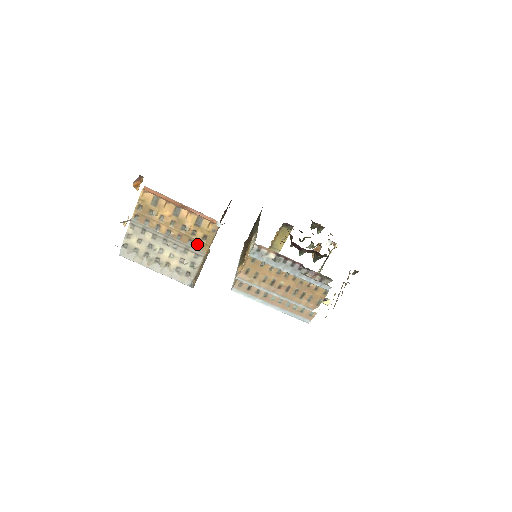
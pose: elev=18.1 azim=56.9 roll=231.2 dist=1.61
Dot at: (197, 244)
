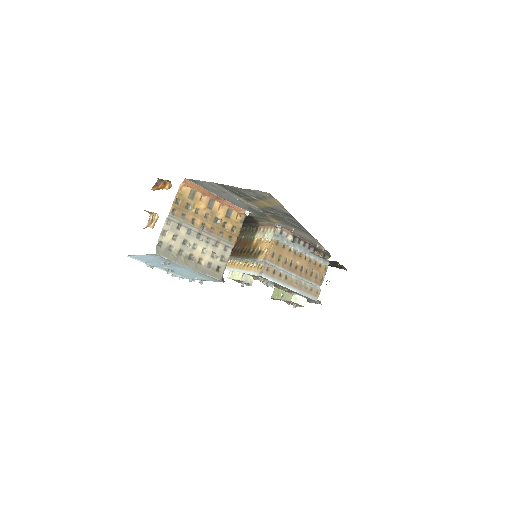
Dot at: (227, 236)
